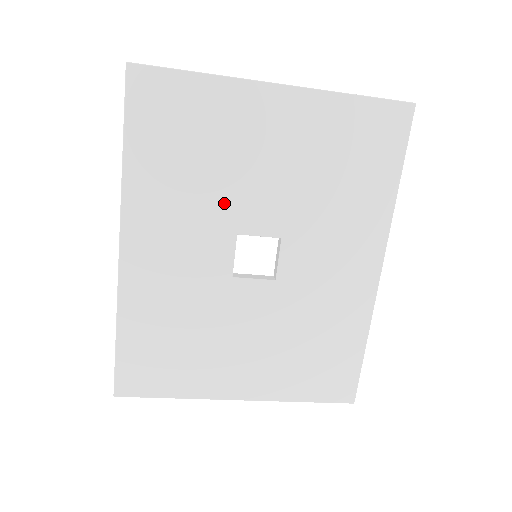
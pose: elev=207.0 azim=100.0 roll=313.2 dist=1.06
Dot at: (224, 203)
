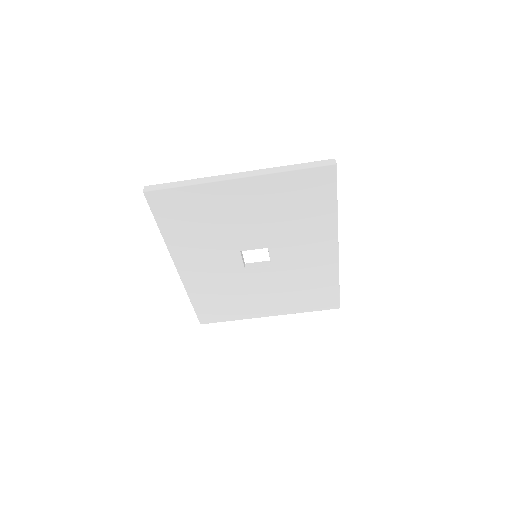
Dot at: (227, 240)
